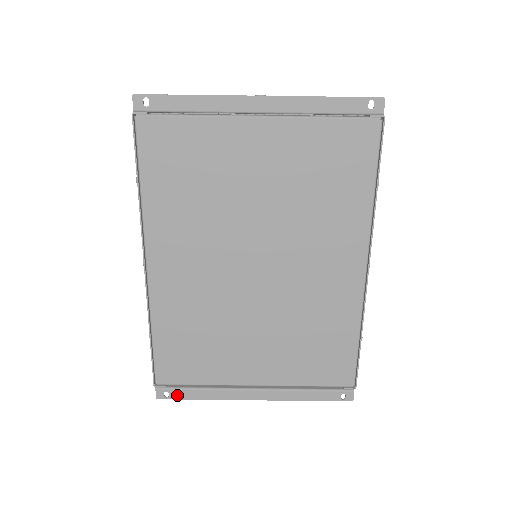
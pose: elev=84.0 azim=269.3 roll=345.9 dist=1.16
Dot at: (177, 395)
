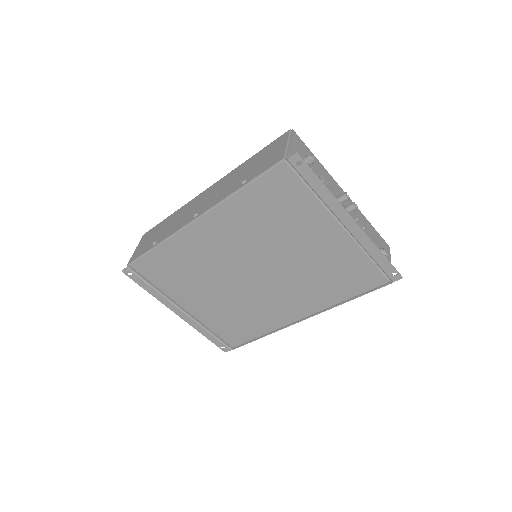
Dot at: (136, 279)
